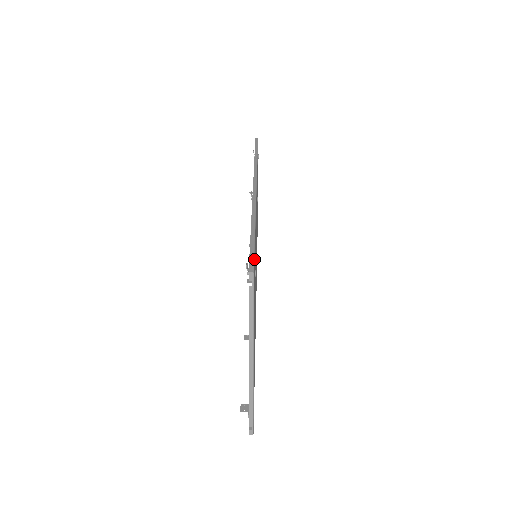
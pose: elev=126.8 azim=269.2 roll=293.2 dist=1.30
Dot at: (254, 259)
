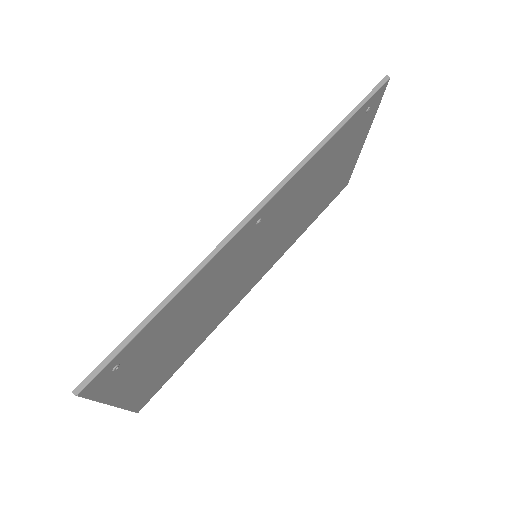
Dot at: (99, 372)
